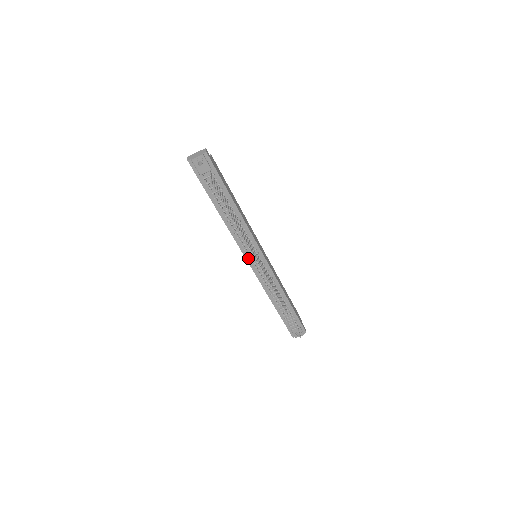
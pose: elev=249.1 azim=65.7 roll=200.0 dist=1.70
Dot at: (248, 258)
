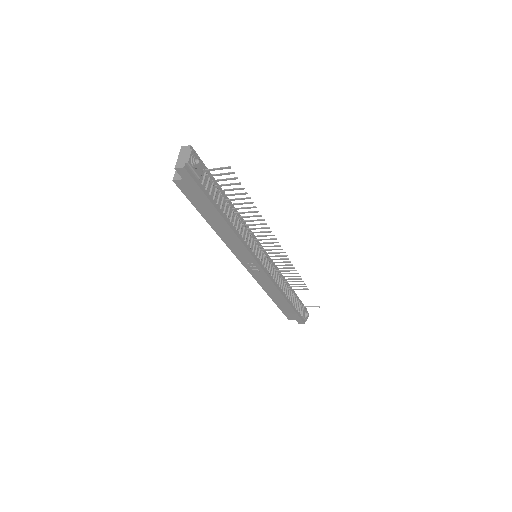
Dot at: (258, 260)
